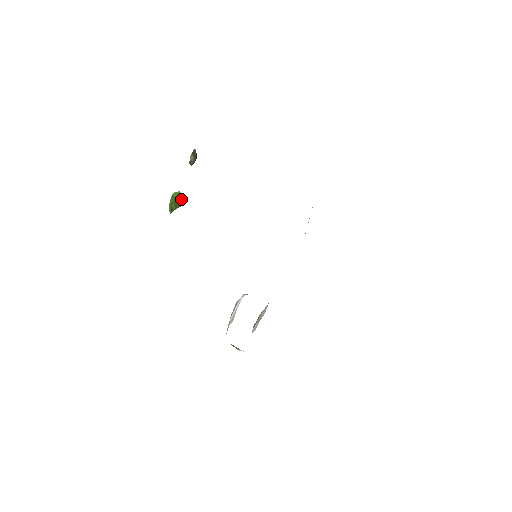
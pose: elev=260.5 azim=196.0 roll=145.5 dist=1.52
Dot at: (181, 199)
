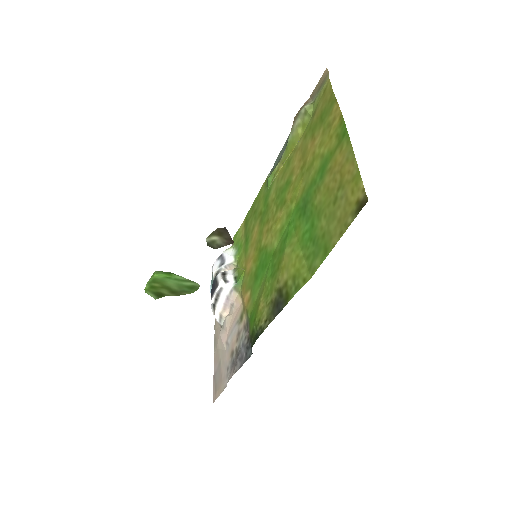
Dot at: (192, 287)
